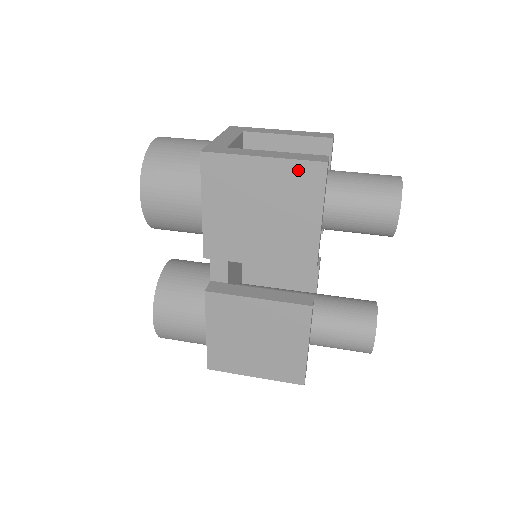
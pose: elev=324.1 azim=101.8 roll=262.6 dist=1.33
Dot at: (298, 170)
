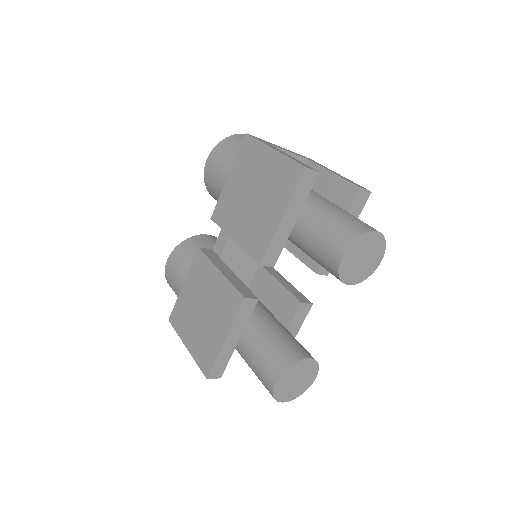
Dot at: (287, 167)
